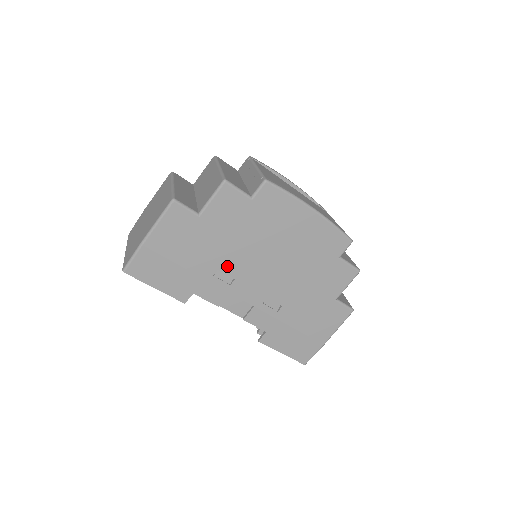
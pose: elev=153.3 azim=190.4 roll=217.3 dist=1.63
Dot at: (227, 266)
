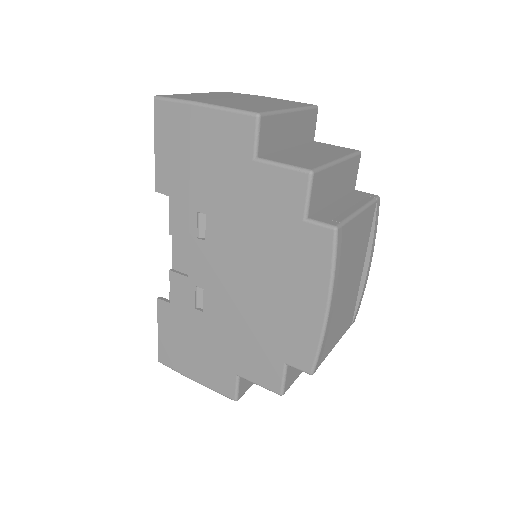
Dot at: (215, 224)
